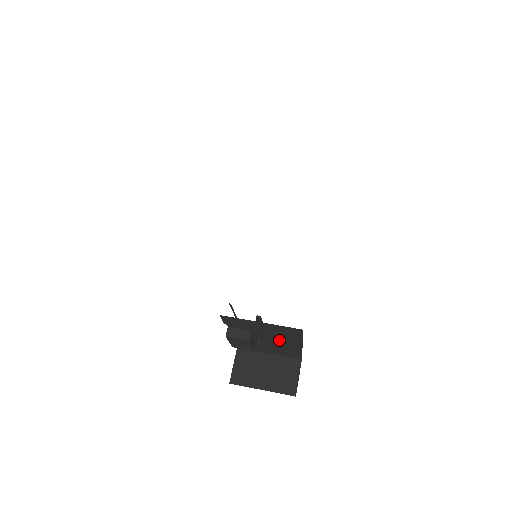
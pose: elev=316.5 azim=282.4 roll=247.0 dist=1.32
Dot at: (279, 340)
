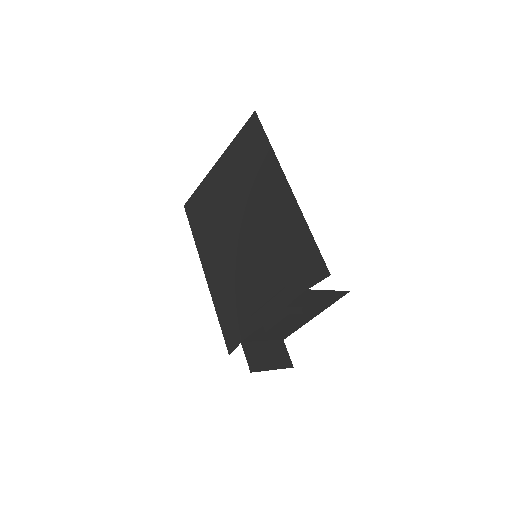
Dot at: (306, 314)
